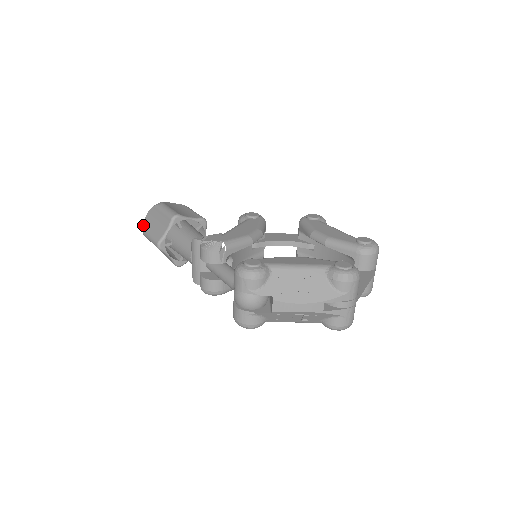
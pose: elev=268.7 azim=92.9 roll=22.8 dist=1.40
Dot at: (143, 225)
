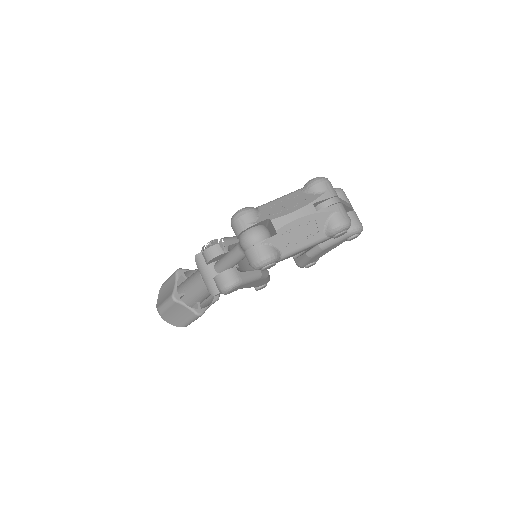
Dot at: (157, 307)
